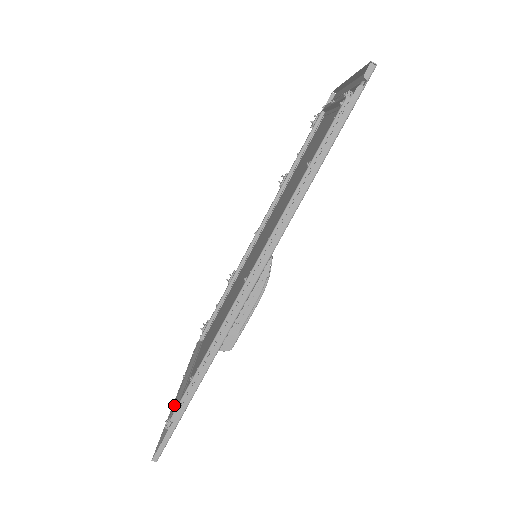
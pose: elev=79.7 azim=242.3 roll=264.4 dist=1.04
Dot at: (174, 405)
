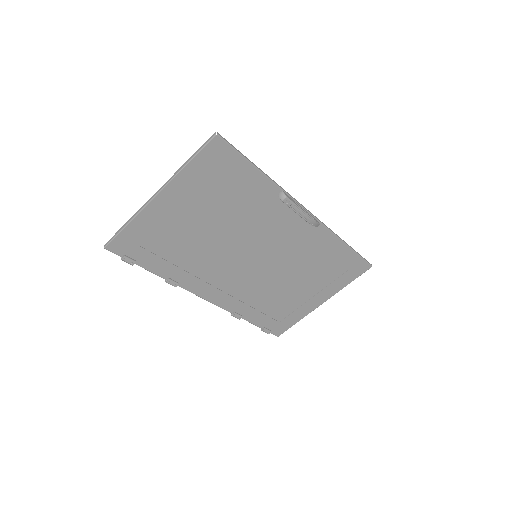
Dot at: (203, 172)
